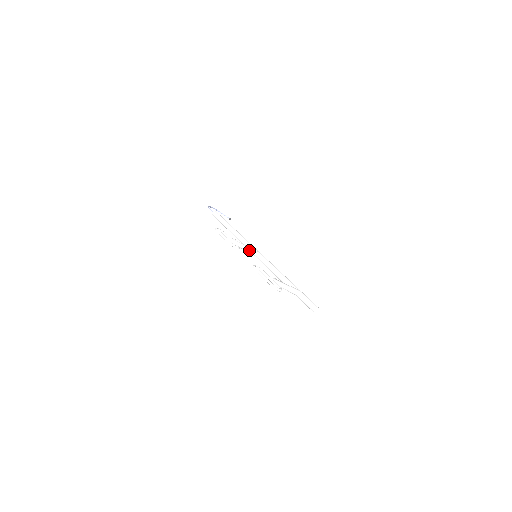
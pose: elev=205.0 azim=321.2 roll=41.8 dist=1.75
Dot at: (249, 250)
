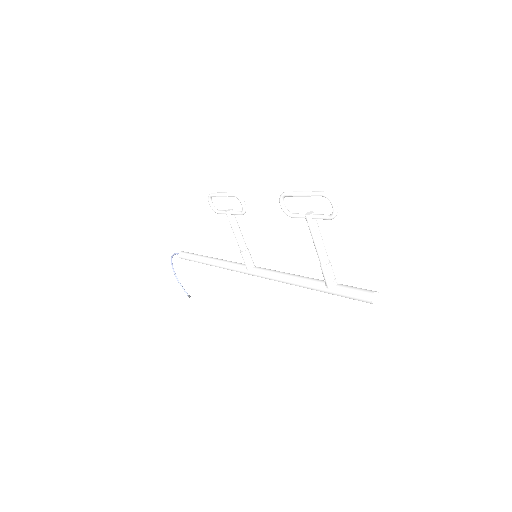
Dot at: (246, 249)
